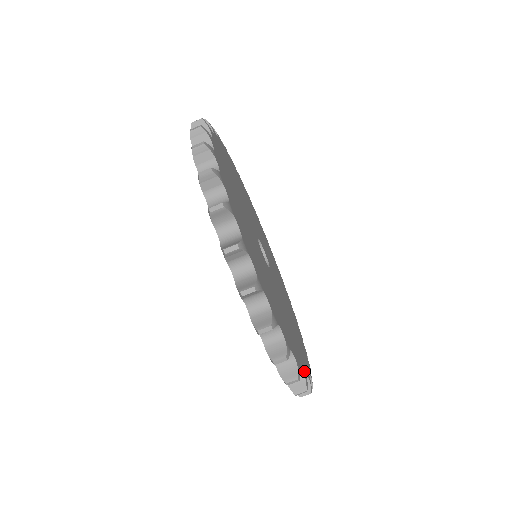
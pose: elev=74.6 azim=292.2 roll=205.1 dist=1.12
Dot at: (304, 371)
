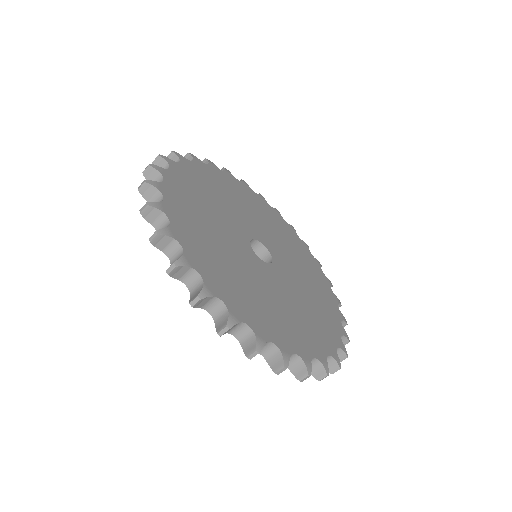
Dot at: (341, 327)
